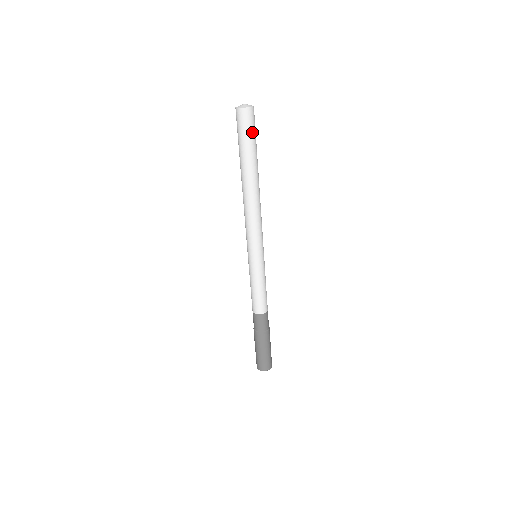
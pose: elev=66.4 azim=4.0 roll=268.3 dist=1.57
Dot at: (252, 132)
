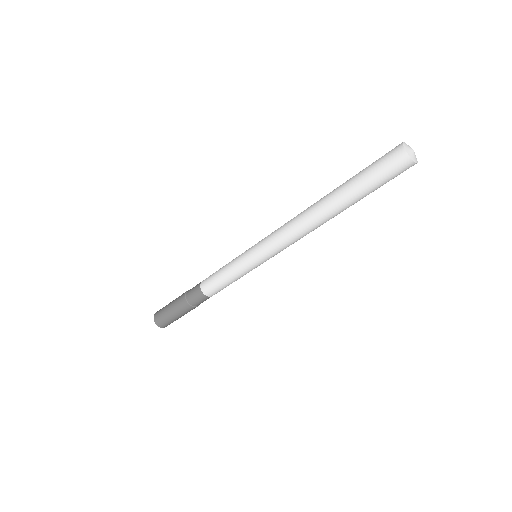
Dot at: (386, 180)
